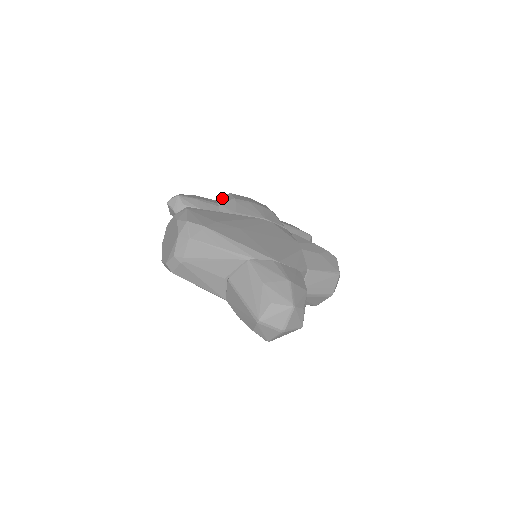
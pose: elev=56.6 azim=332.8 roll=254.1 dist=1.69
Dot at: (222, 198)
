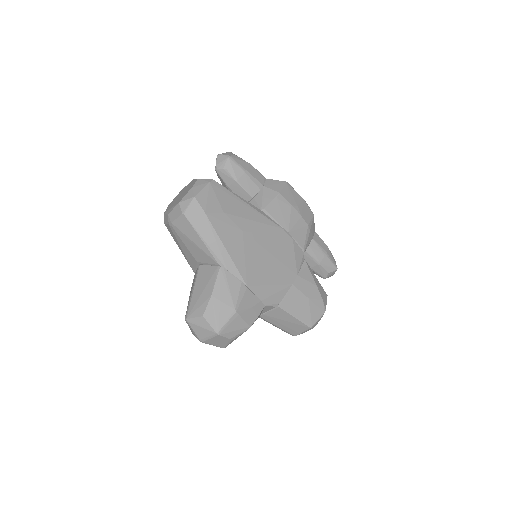
Dot at: (273, 182)
